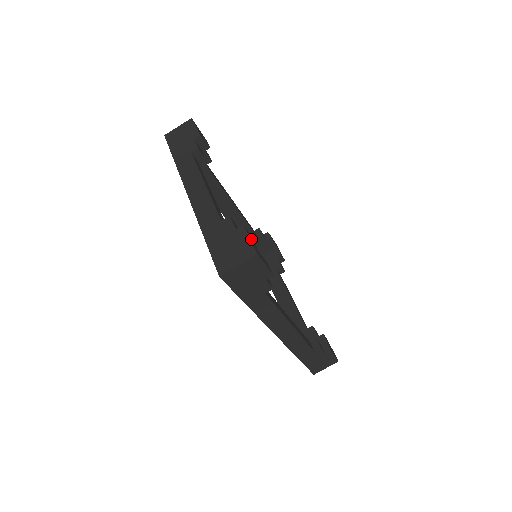
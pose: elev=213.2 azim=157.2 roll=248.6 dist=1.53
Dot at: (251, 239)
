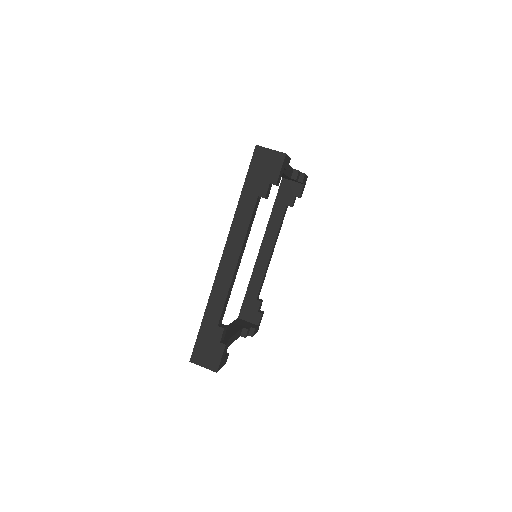
Dot at: (288, 161)
